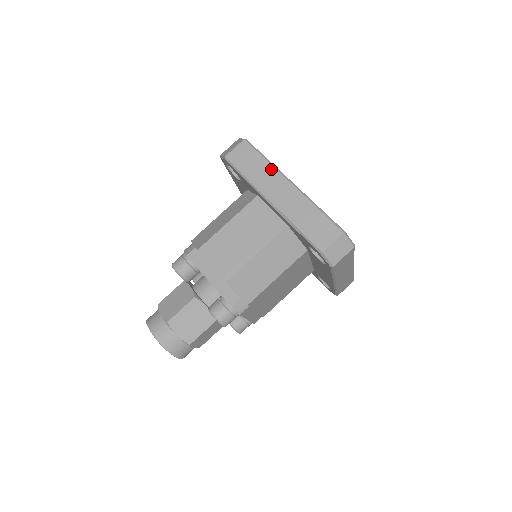
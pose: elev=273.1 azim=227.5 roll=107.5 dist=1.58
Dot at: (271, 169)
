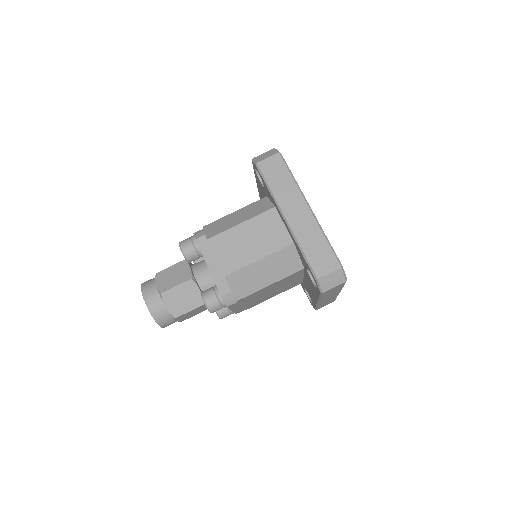
Dot at: (295, 188)
